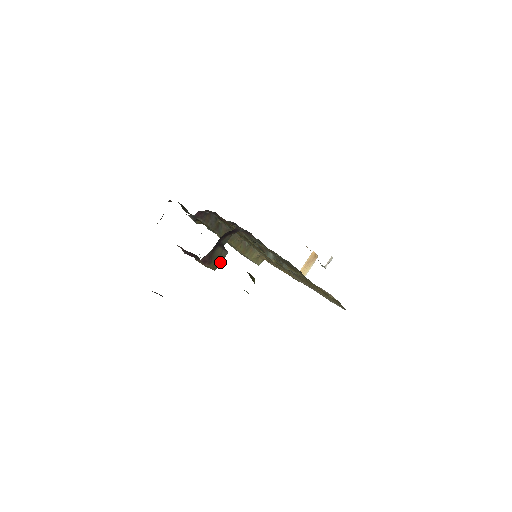
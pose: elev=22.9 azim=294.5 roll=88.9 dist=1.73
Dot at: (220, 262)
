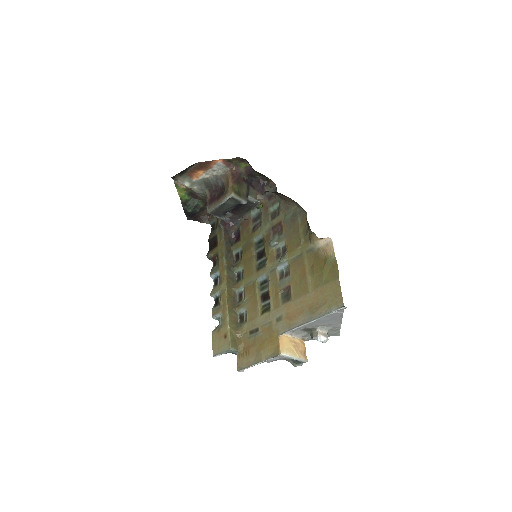
Dot at: (239, 196)
